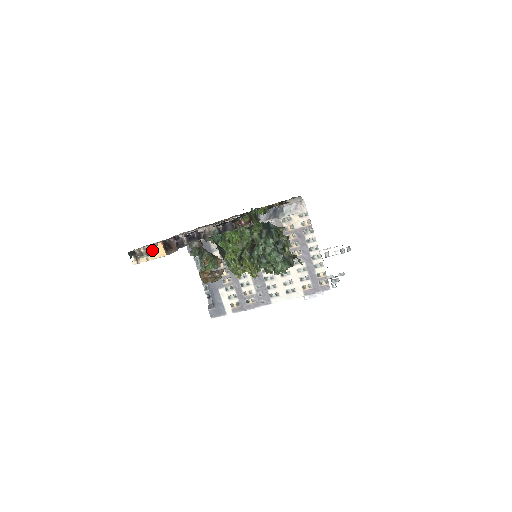
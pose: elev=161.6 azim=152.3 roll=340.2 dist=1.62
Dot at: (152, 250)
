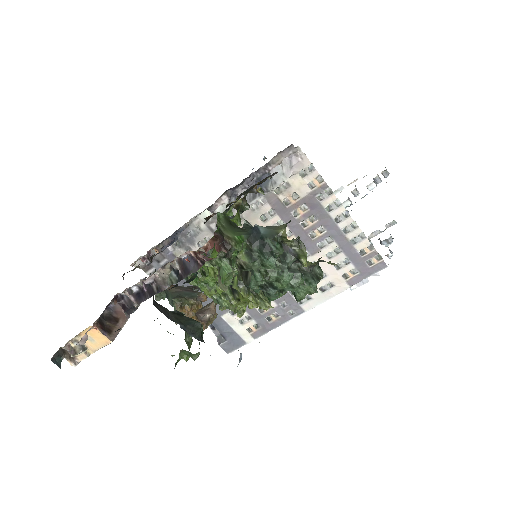
Dot at: (87, 340)
